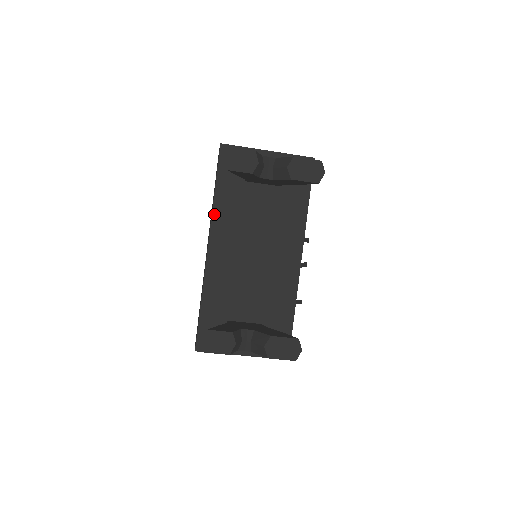
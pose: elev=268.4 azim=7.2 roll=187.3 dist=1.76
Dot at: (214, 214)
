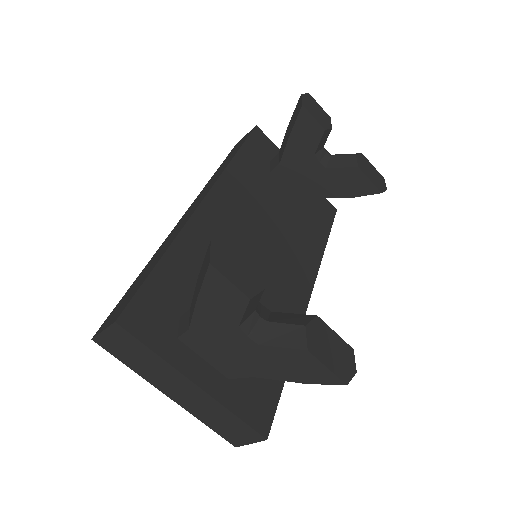
Dot at: (227, 171)
